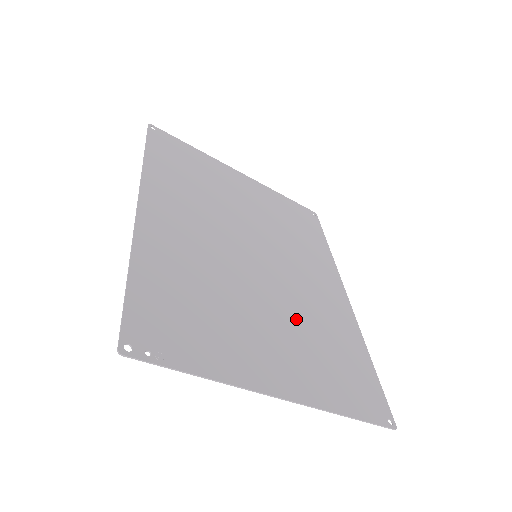
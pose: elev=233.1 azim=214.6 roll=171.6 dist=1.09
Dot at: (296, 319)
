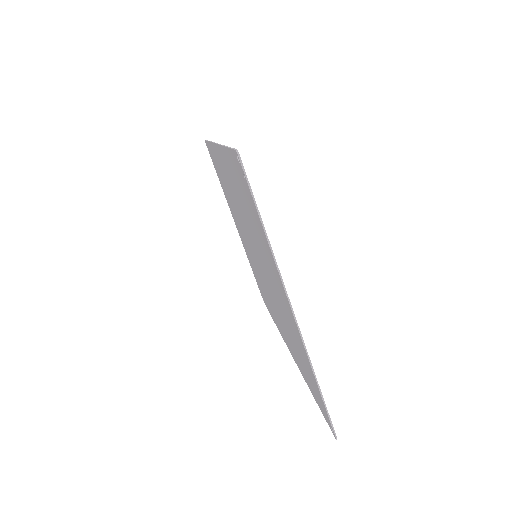
Dot at: occluded
